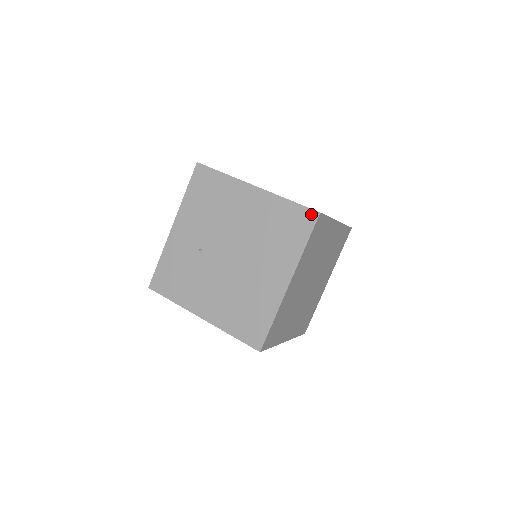
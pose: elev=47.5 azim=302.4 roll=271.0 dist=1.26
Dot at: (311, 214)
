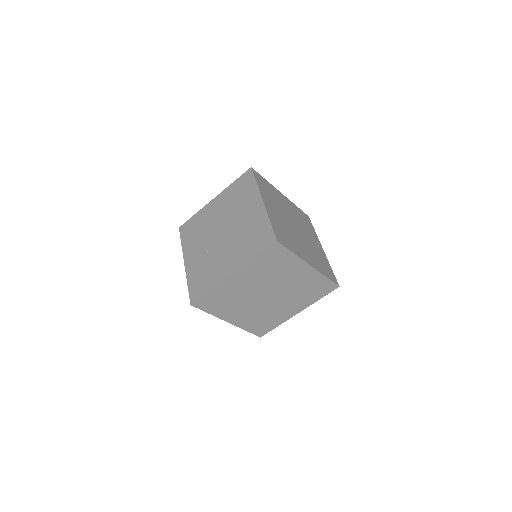
Dot at: (248, 172)
